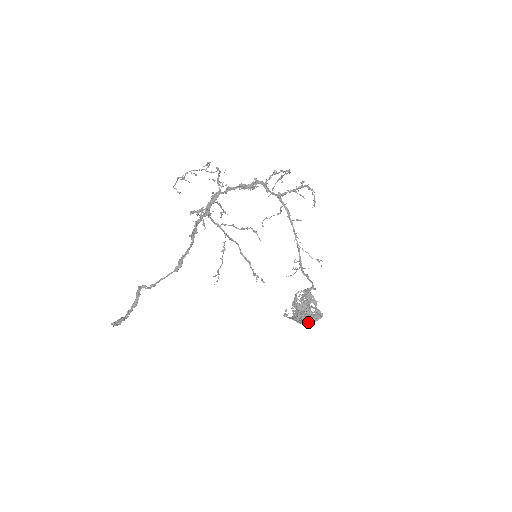
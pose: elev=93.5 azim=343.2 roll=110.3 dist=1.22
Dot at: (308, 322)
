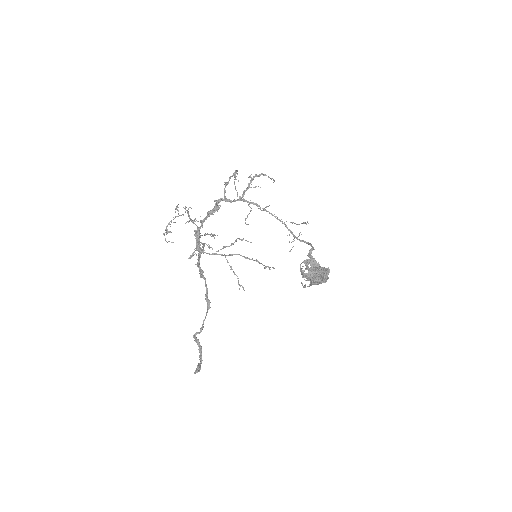
Dot at: (322, 282)
